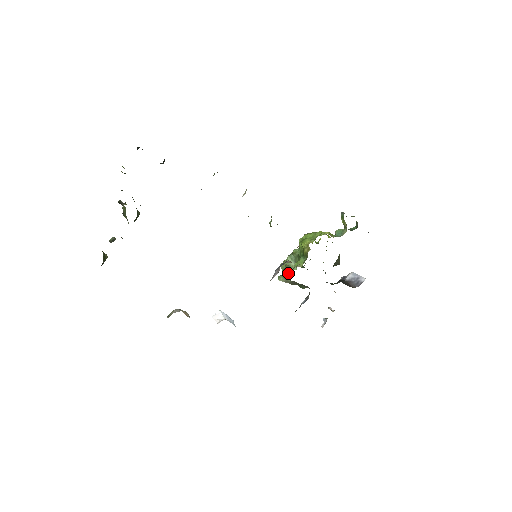
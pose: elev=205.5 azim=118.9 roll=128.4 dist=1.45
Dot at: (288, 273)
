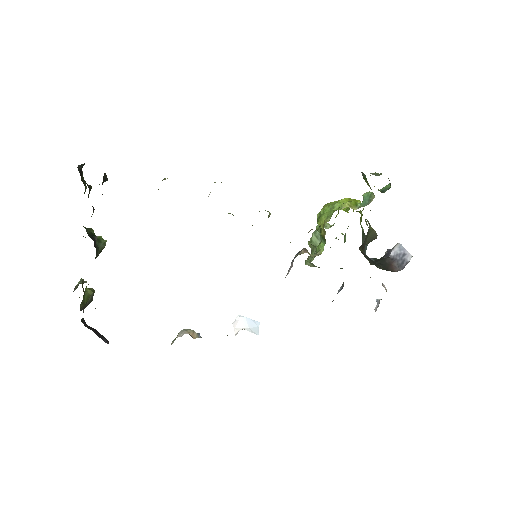
Dot at: (313, 258)
